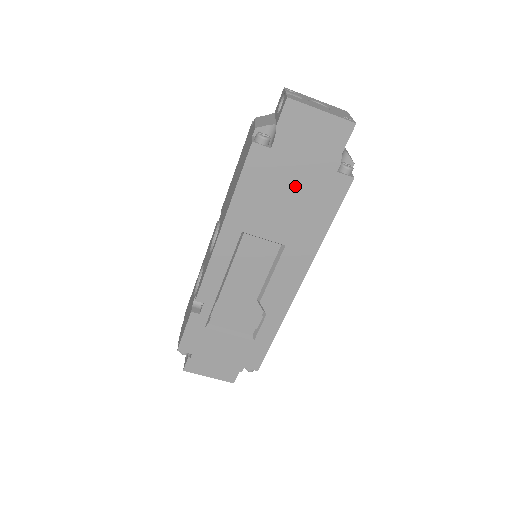
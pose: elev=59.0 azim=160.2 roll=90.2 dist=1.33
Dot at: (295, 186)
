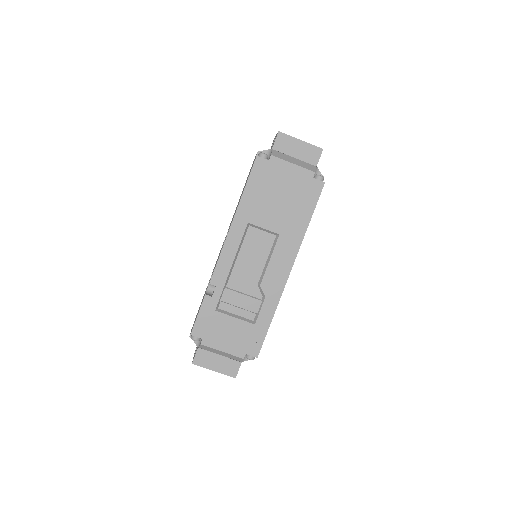
Dot at: (285, 188)
